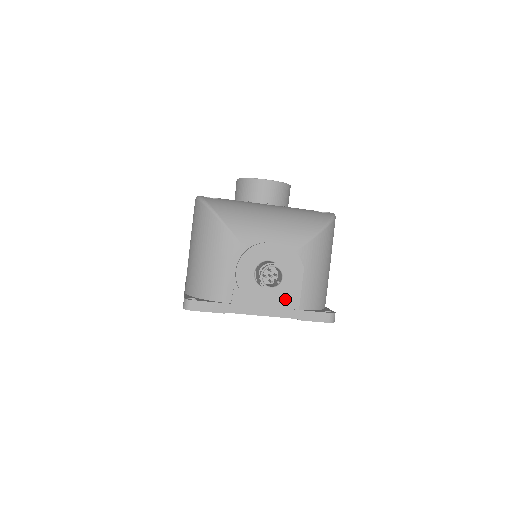
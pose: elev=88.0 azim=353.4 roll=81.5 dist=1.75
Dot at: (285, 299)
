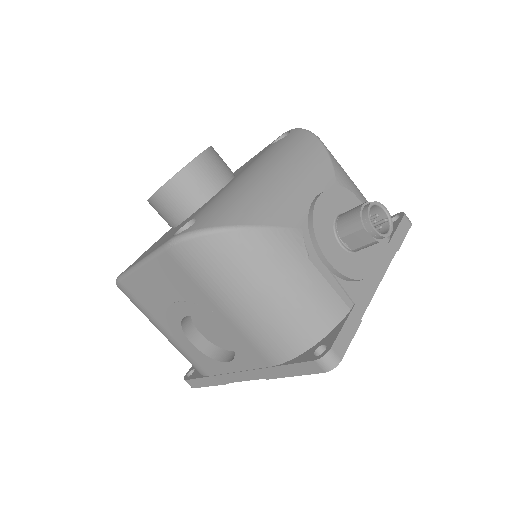
Dot at: occluded
